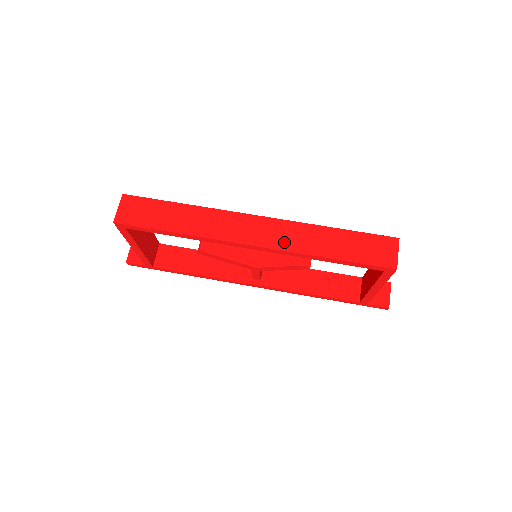
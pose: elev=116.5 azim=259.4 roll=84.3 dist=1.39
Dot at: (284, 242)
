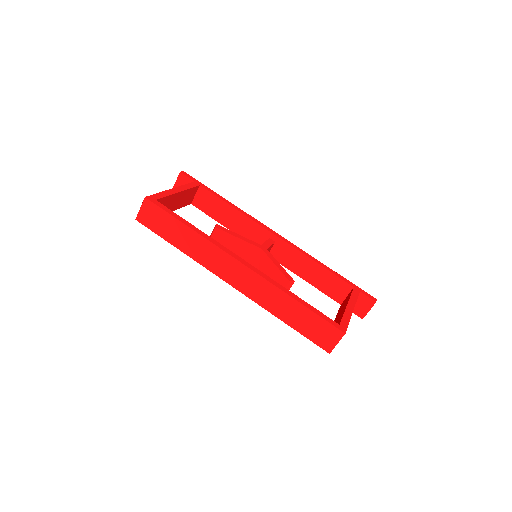
Dot at: (254, 294)
